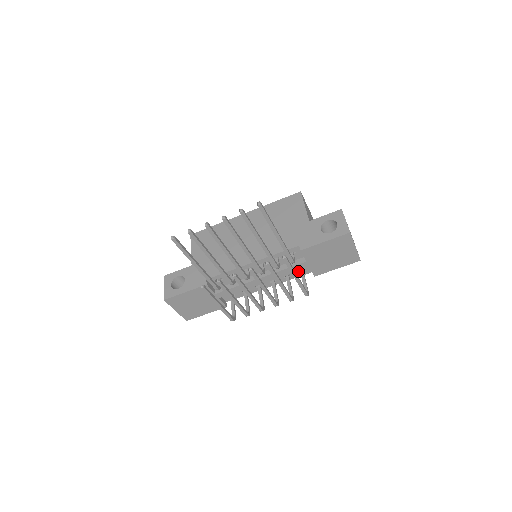
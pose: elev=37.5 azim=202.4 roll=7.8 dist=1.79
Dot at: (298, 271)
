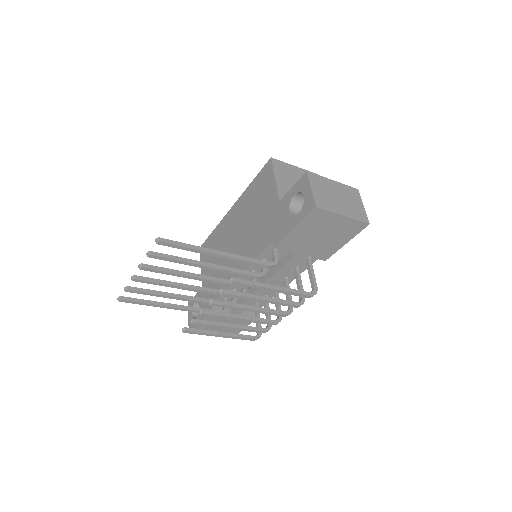
Dot at: occluded
